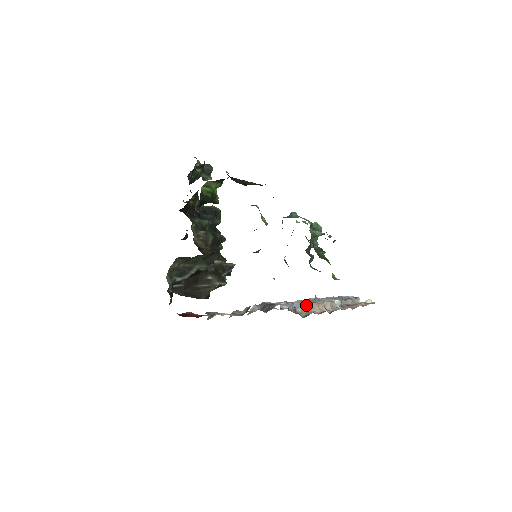
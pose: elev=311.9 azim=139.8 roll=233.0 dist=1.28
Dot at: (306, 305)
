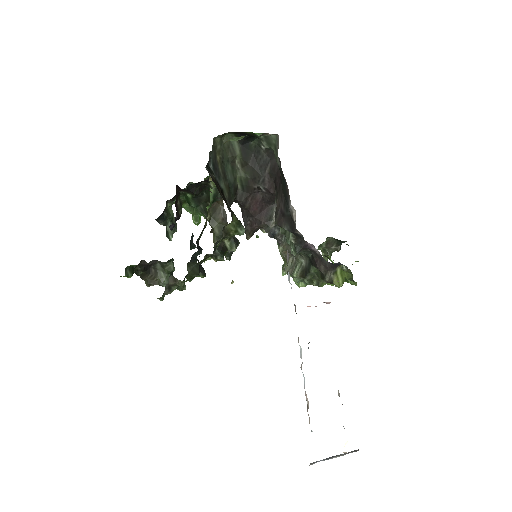
Dot at: occluded
